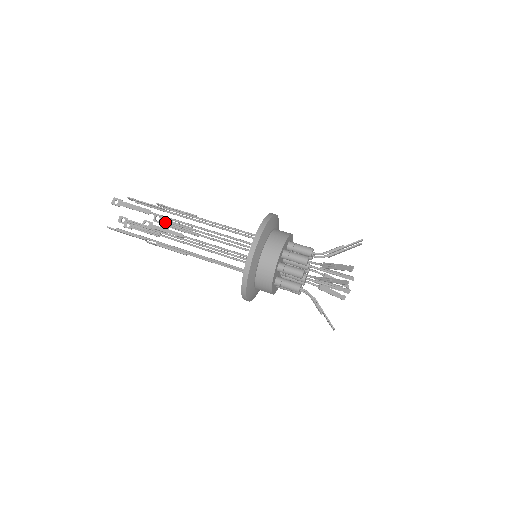
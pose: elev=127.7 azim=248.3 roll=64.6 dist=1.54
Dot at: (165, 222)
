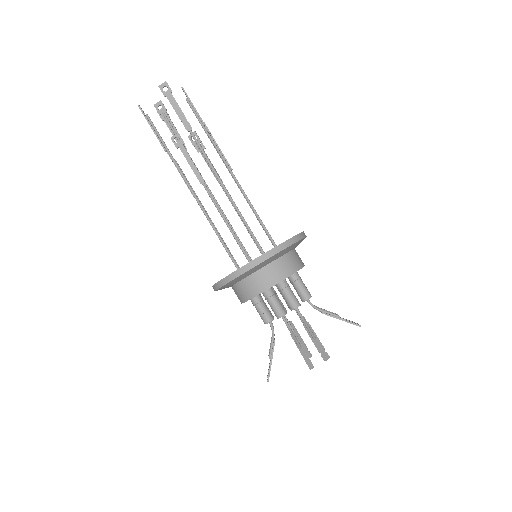
Dot at: (198, 148)
